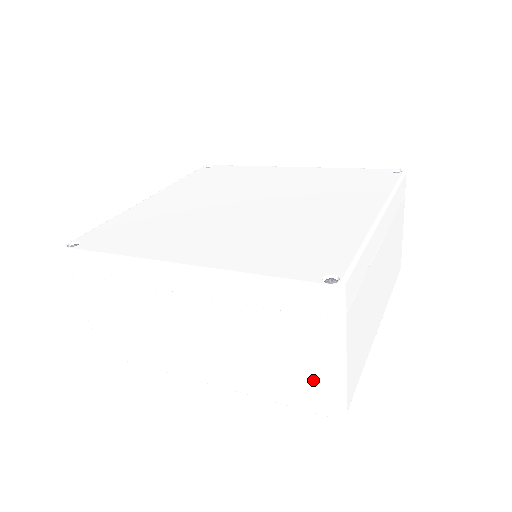
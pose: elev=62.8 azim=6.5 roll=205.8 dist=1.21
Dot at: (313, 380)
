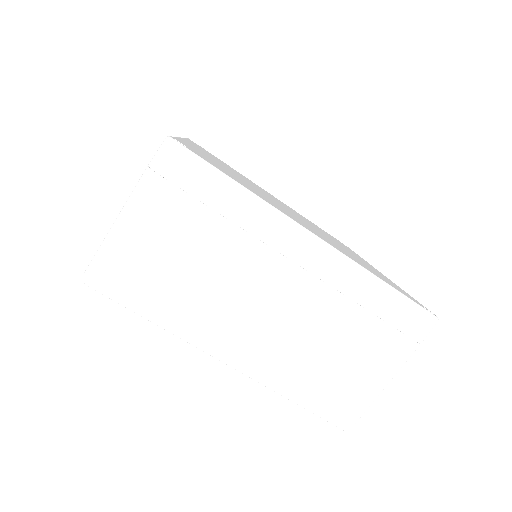
Dot at: occluded
